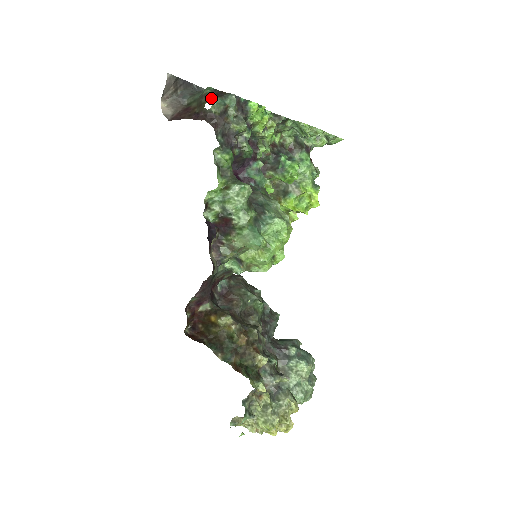
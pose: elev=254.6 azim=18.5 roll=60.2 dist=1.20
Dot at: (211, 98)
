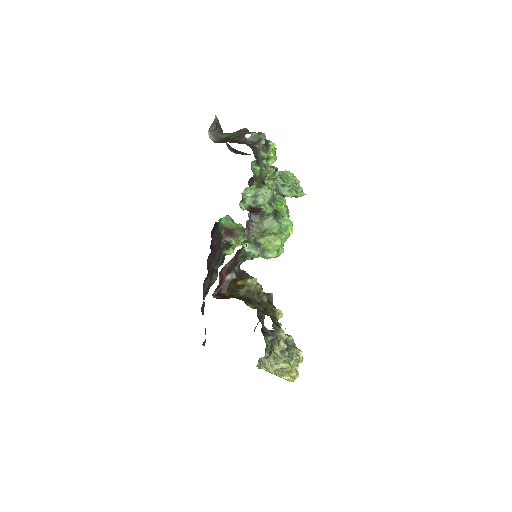
Dot at: (249, 132)
